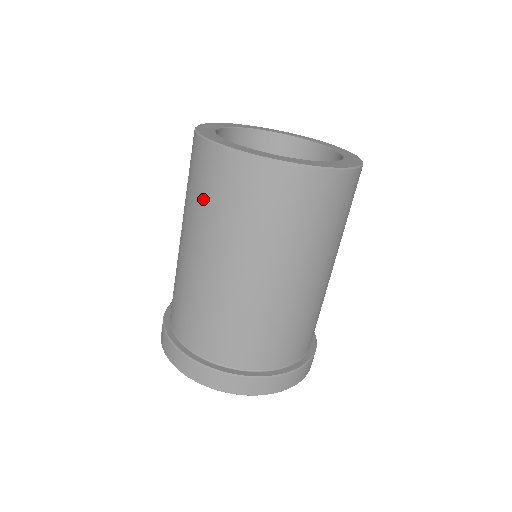
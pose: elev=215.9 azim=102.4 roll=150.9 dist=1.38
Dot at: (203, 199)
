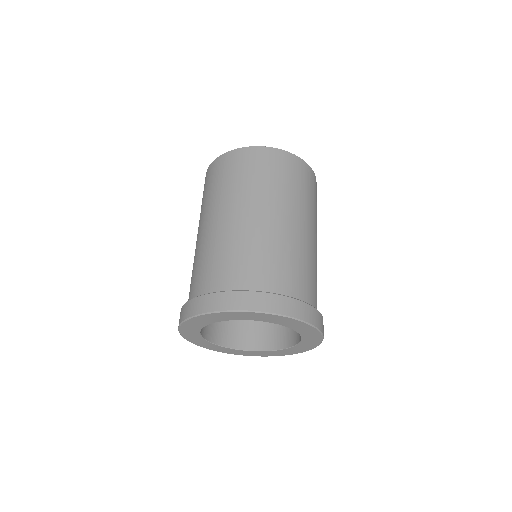
Dot at: (212, 189)
